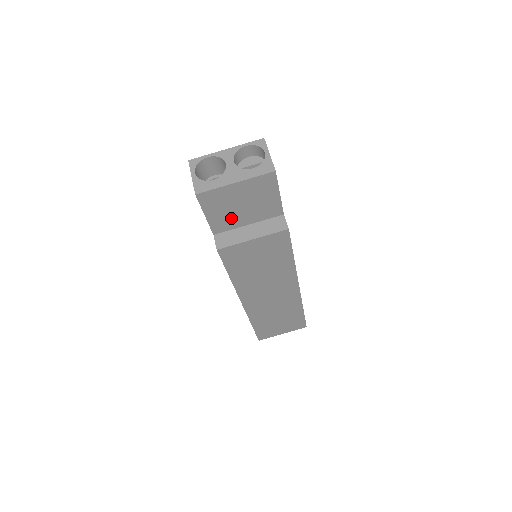
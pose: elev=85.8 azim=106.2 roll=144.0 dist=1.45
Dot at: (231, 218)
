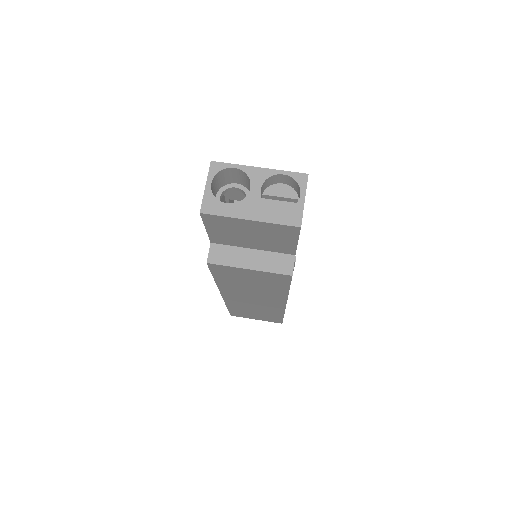
Dot at: (235, 239)
